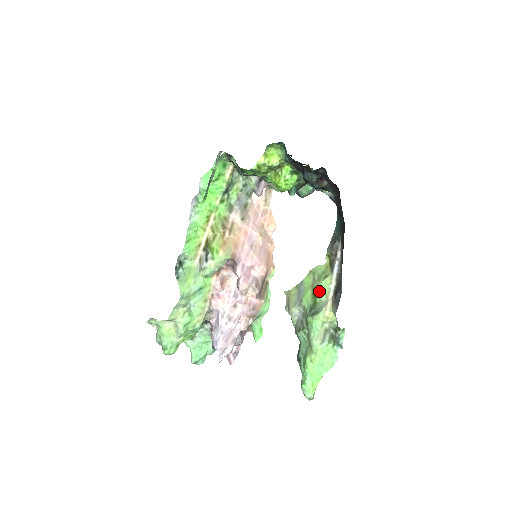
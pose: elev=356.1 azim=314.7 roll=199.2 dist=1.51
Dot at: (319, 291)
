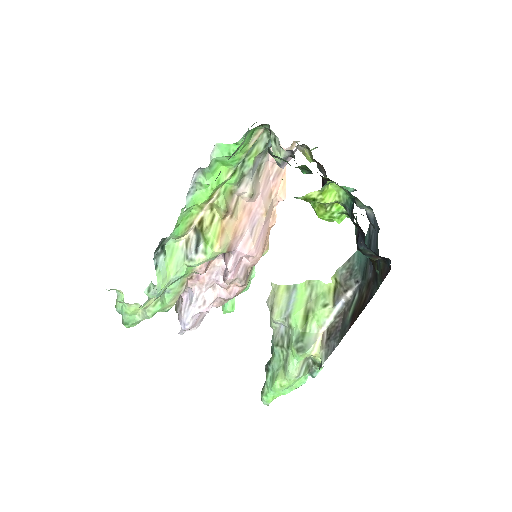
Dot at: (312, 317)
